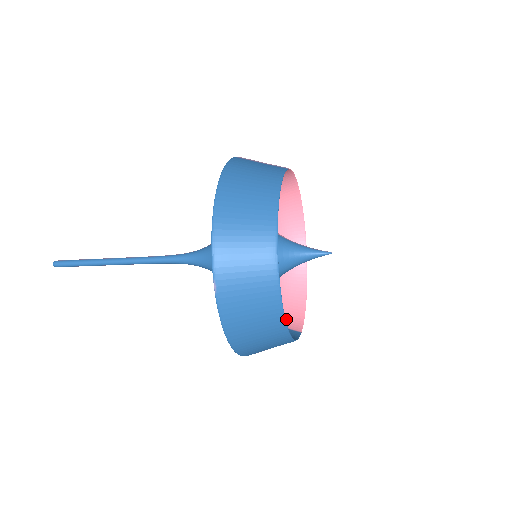
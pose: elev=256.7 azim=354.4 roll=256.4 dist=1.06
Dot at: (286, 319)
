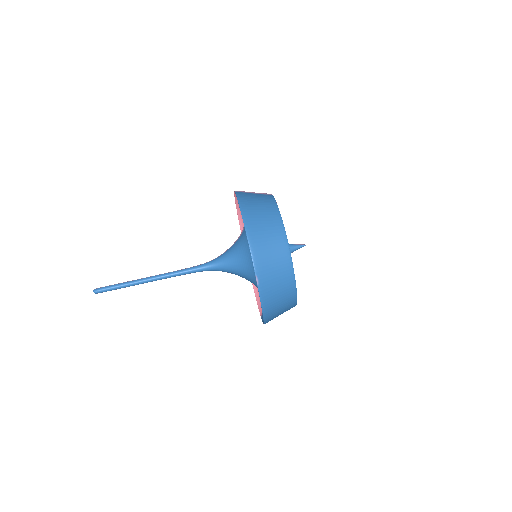
Dot at: occluded
